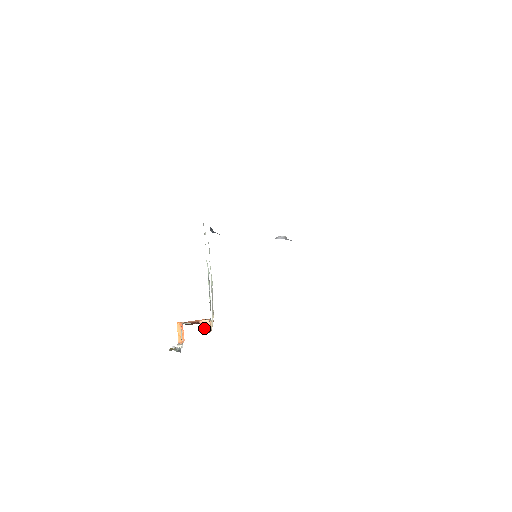
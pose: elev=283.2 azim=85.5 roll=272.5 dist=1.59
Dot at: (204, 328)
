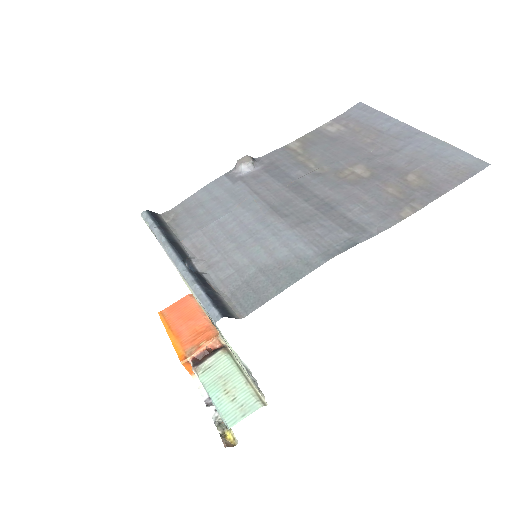
Dot at: (214, 348)
